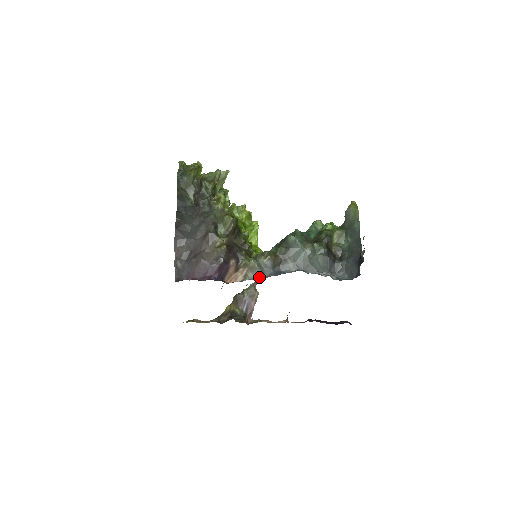
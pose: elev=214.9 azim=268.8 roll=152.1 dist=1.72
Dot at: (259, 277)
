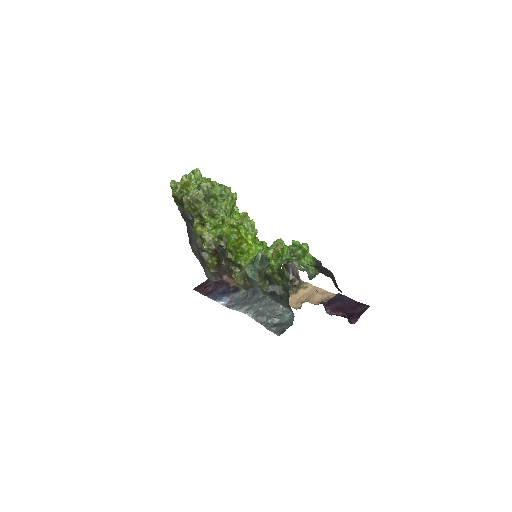
Dot at: occluded
